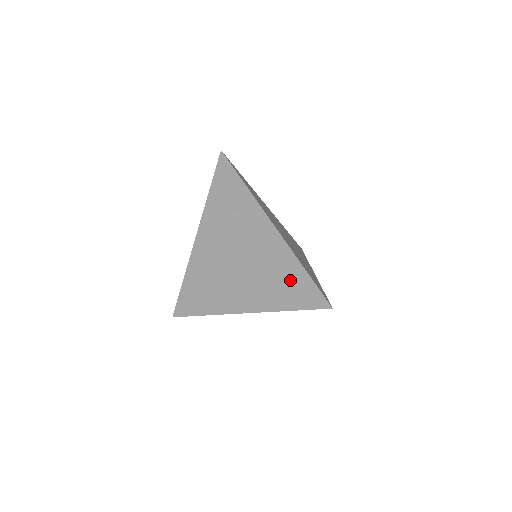
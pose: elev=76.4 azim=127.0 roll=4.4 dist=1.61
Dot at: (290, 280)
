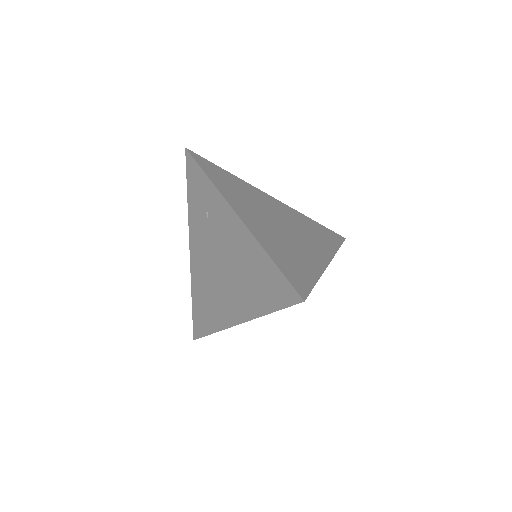
Dot at: (262, 275)
